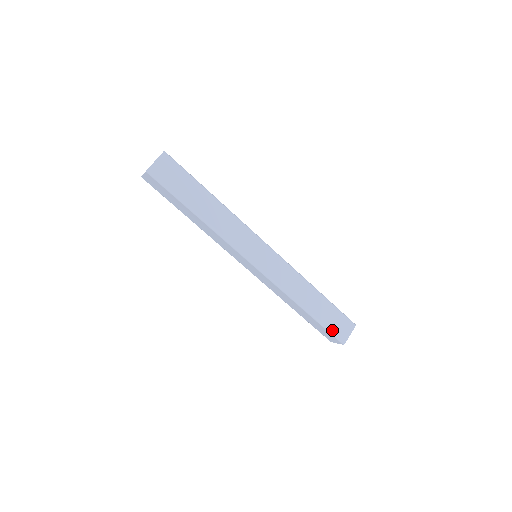
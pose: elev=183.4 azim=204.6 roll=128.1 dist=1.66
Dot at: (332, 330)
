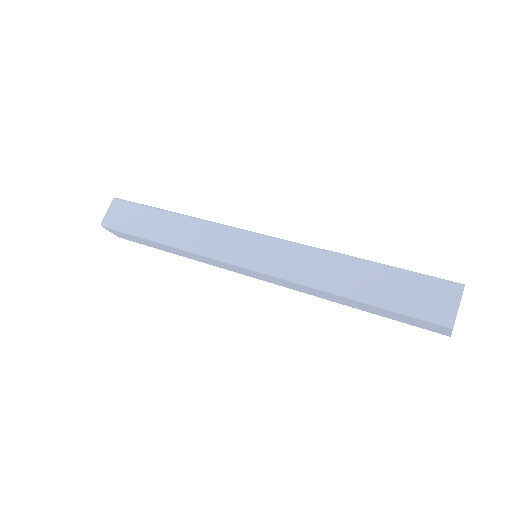
Dot at: (413, 311)
